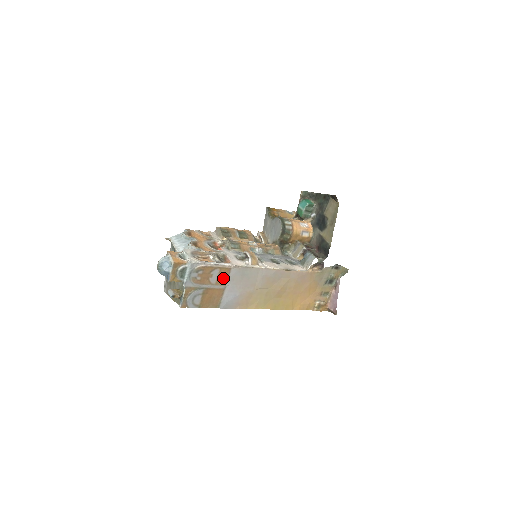
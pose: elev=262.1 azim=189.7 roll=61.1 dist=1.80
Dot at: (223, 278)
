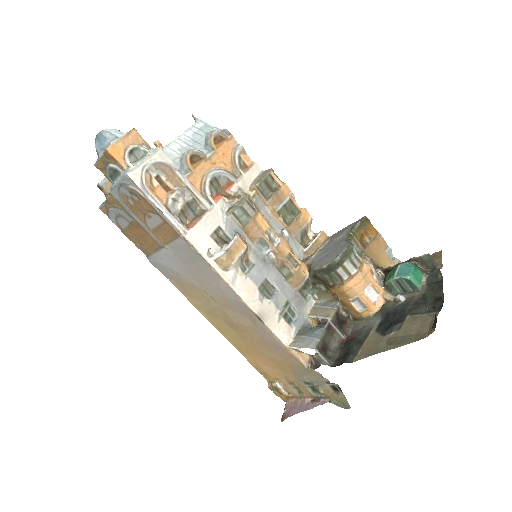
Dot at: (165, 235)
